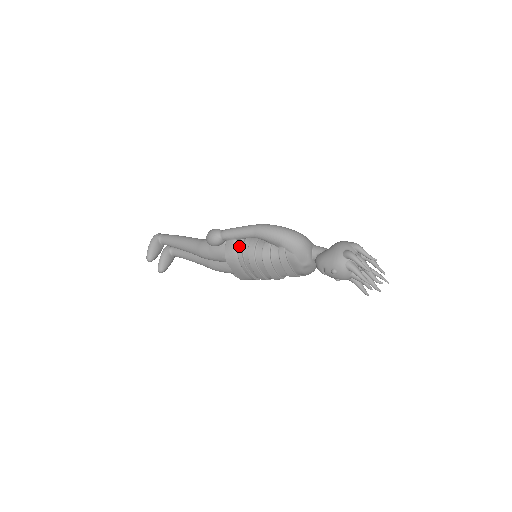
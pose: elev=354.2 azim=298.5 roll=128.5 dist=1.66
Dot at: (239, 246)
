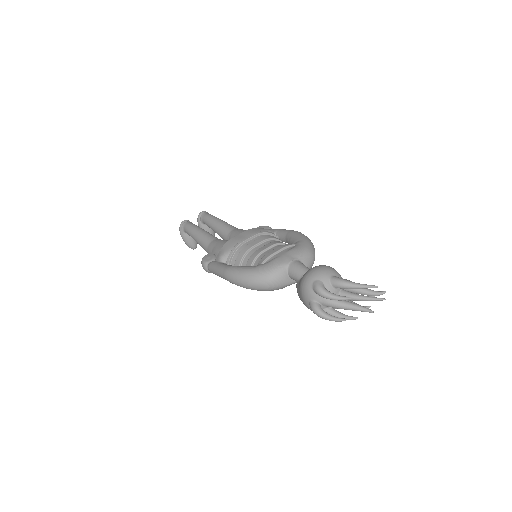
Dot at: occluded
